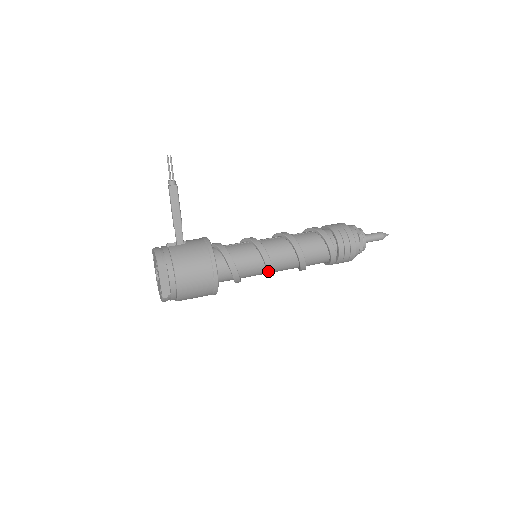
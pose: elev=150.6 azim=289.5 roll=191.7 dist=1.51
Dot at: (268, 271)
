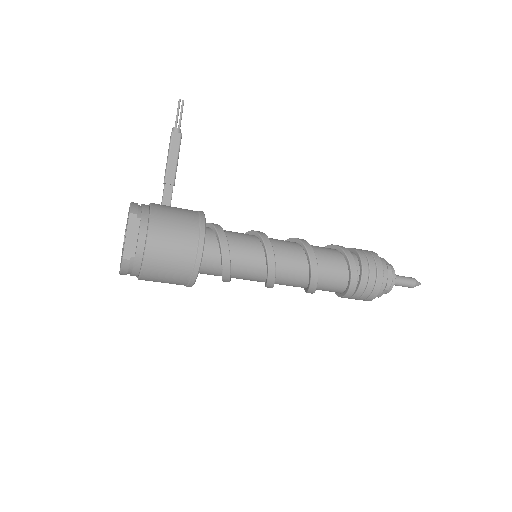
Dot at: (269, 271)
